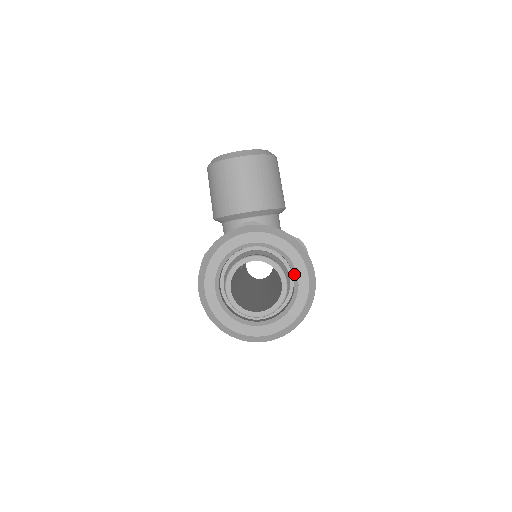
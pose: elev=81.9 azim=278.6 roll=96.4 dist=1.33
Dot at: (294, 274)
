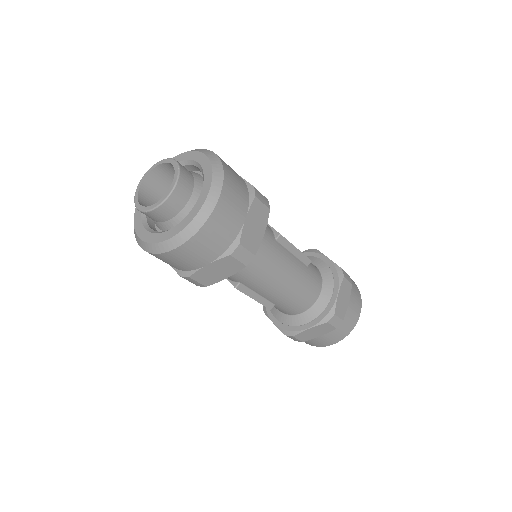
Dot at: (196, 165)
